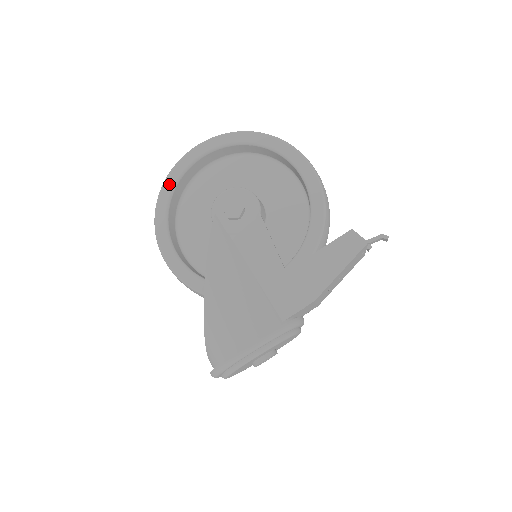
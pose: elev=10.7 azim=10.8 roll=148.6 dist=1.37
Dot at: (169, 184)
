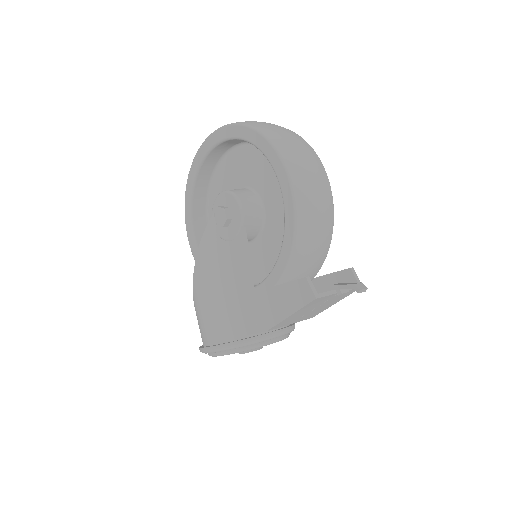
Dot at: (194, 168)
